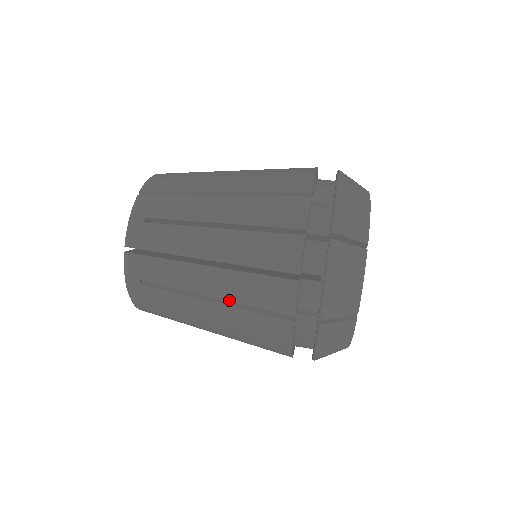
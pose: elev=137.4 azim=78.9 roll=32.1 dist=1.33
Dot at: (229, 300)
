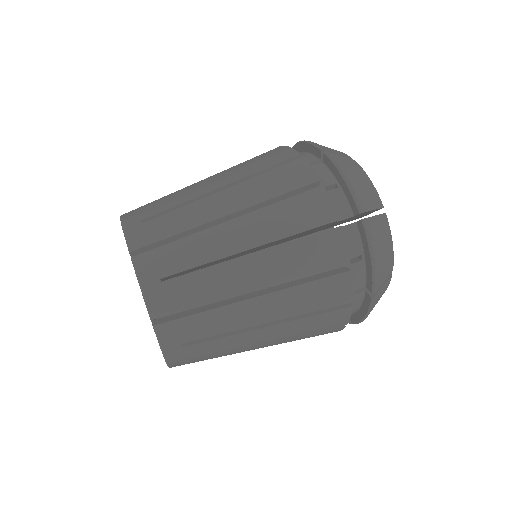
Dot at: occluded
